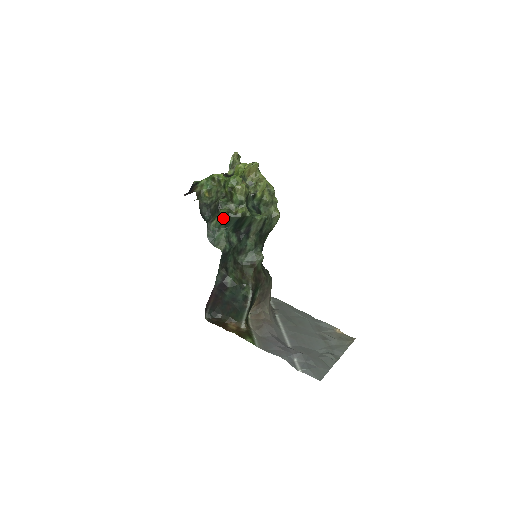
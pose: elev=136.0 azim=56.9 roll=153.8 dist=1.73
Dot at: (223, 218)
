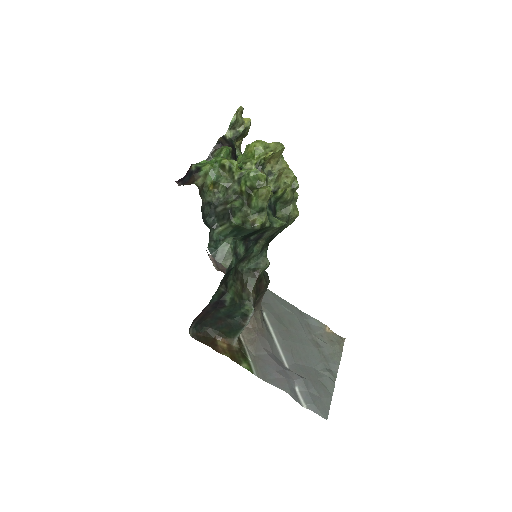
Dot at: (234, 228)
